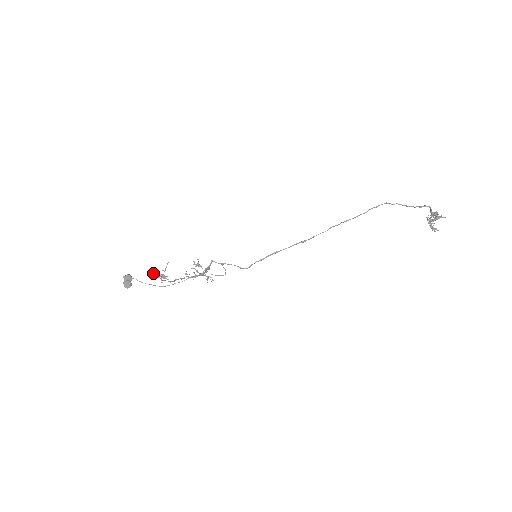
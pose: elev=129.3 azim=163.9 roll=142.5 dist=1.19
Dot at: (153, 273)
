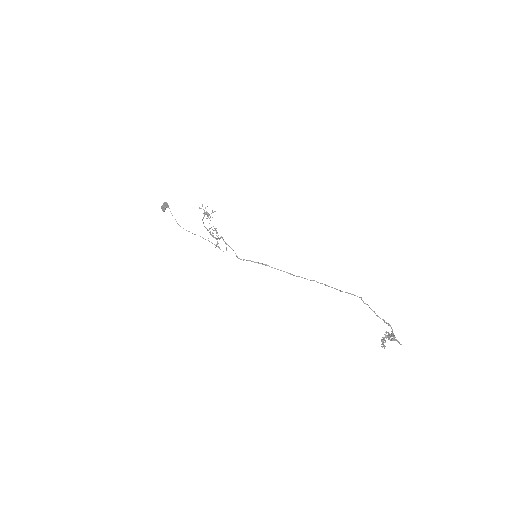
Dot at: occluded
